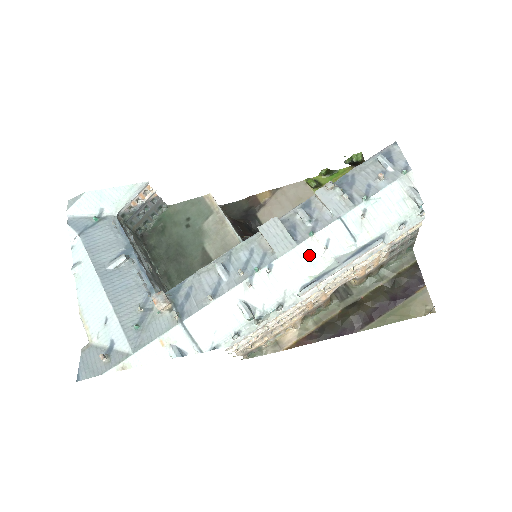
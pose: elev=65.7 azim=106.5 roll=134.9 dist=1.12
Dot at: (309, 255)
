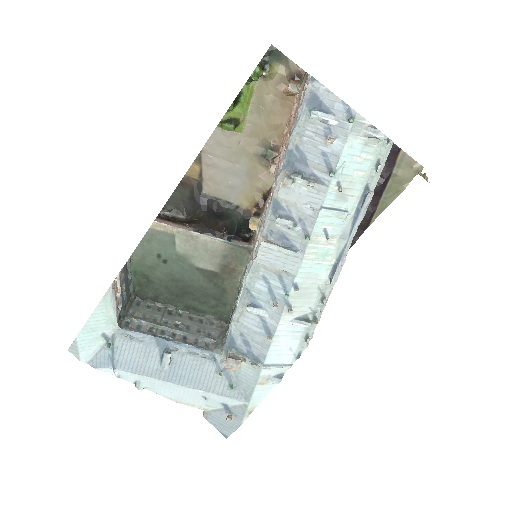
Dot at: (318, 253)
